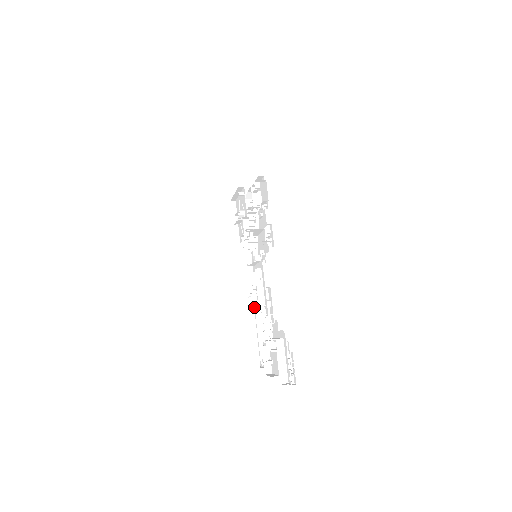
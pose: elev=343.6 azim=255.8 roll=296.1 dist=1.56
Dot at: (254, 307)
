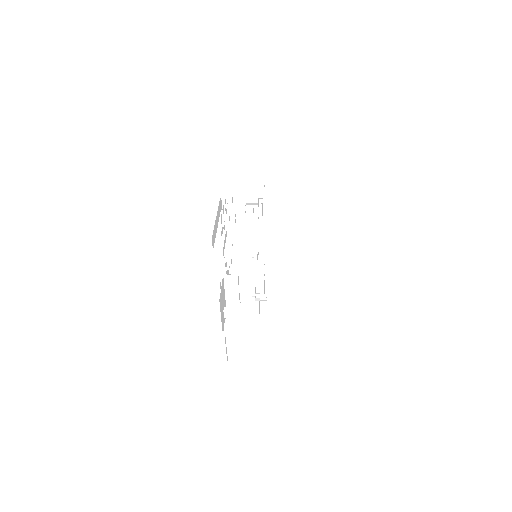
Dot at: occluded
